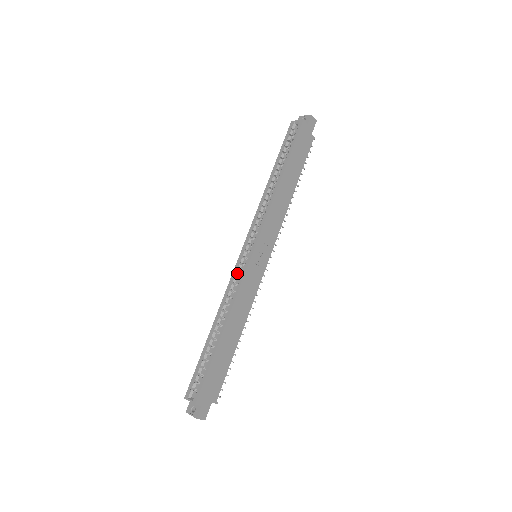
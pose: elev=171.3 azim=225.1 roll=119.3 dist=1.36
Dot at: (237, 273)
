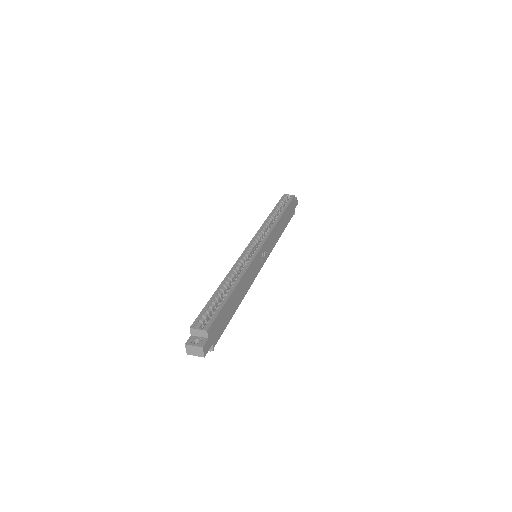
Dot at: (245, 256)
